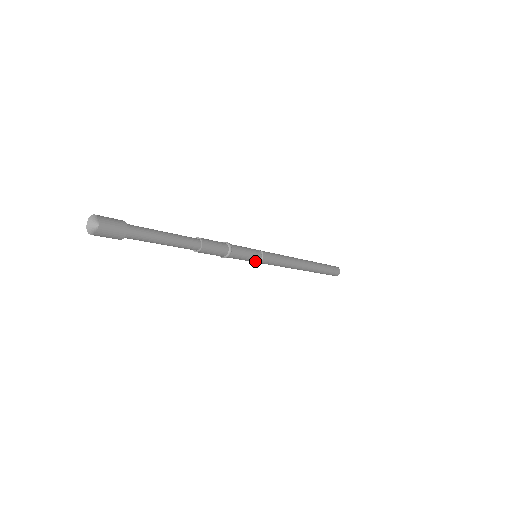
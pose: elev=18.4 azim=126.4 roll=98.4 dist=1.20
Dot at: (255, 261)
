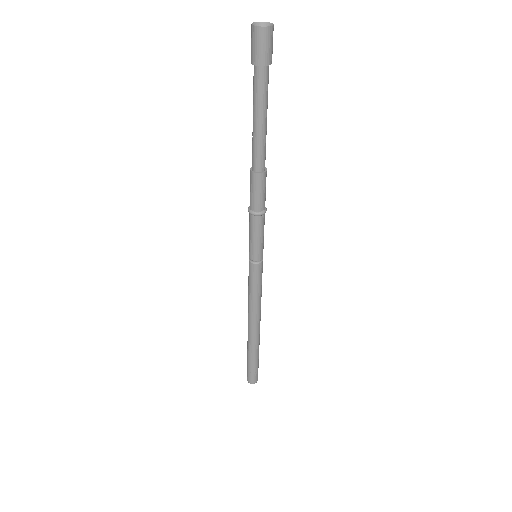
Dot at: (257, 257)
